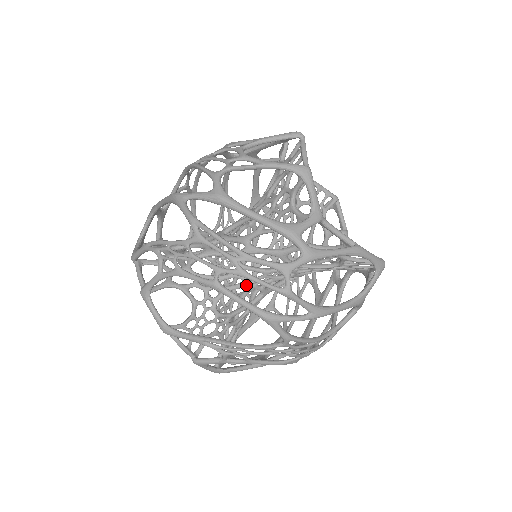
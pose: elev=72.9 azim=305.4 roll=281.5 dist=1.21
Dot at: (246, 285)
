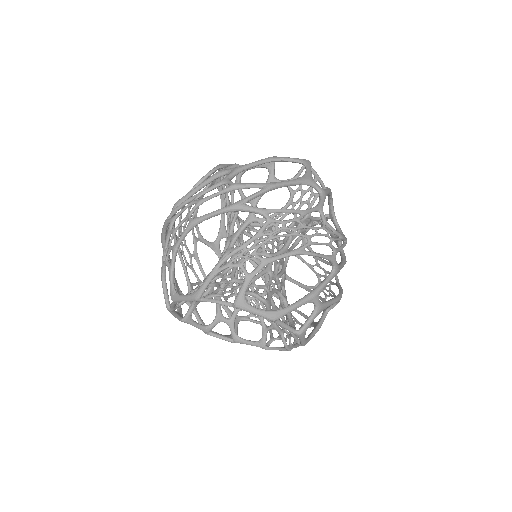
Dot at: occluded
